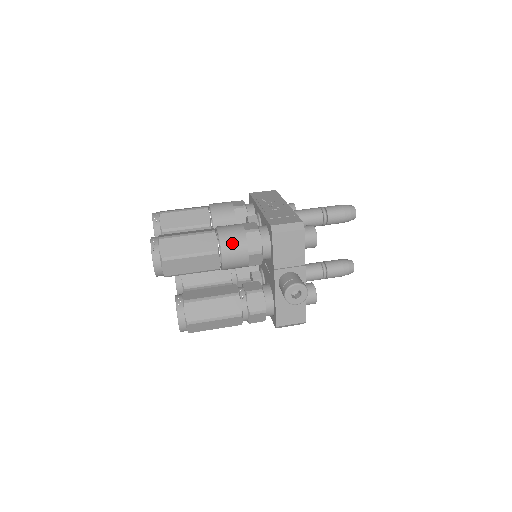
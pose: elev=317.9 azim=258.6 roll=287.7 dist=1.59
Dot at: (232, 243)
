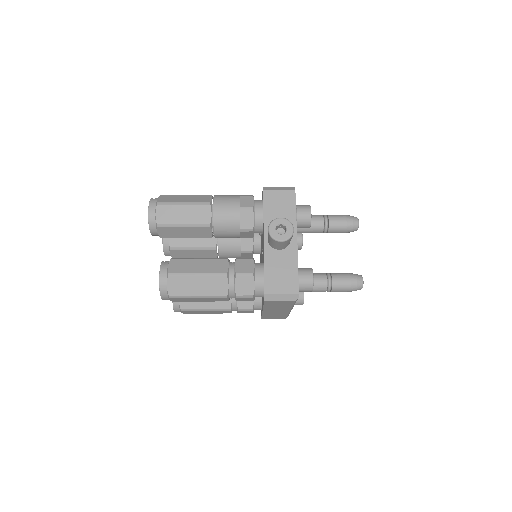
Dot at: (225, 199)
